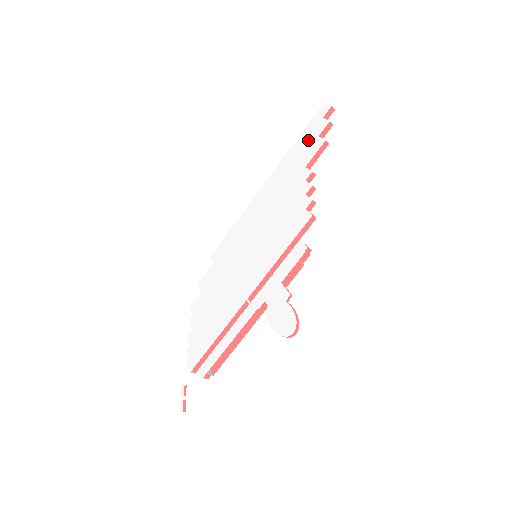
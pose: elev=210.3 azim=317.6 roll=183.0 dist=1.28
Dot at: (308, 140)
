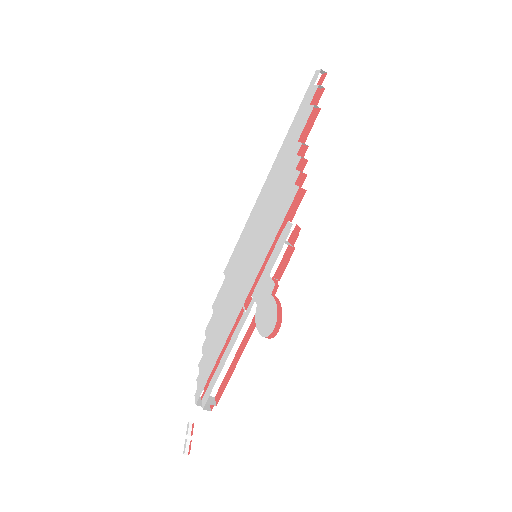
Dot at: (301, 114)
